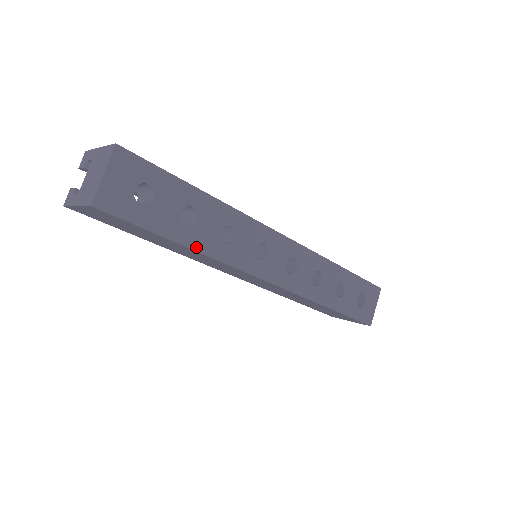
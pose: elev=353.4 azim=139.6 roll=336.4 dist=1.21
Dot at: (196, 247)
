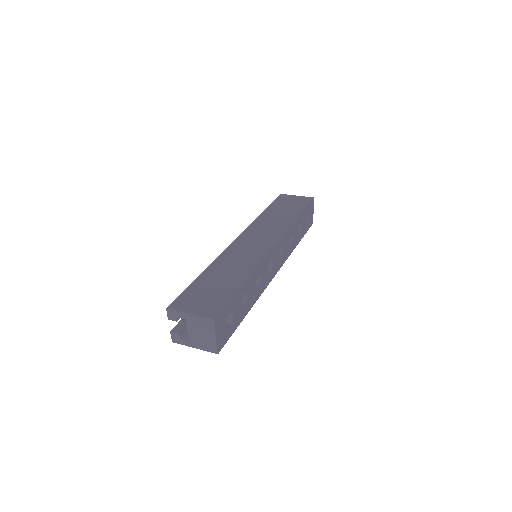
Dot at: (251, 307)
